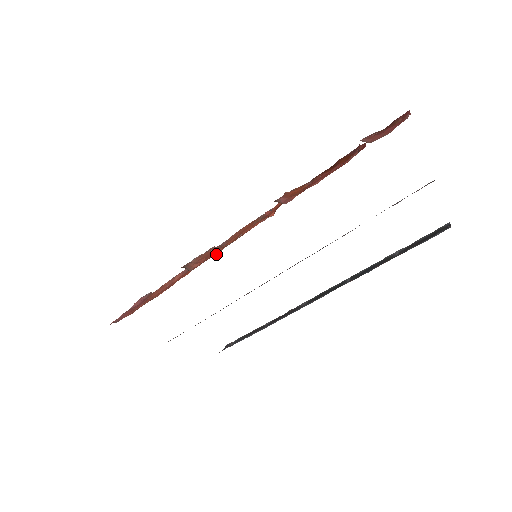
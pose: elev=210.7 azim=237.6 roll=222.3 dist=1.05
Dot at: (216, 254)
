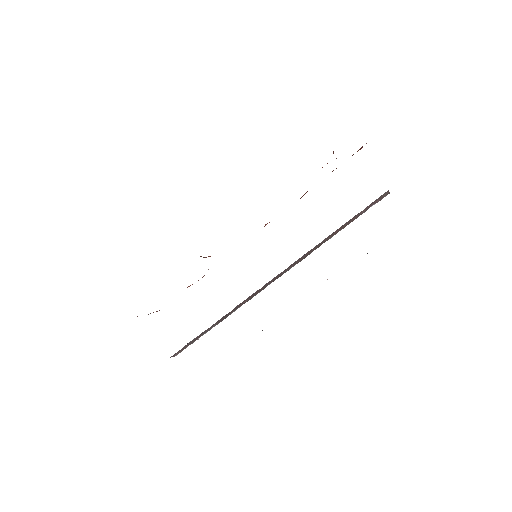
Dot at: occluded
